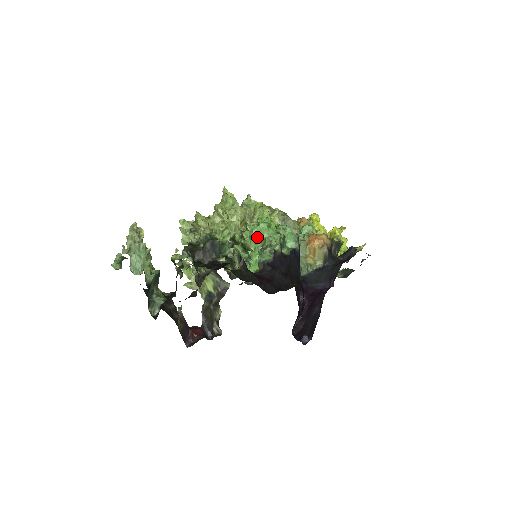
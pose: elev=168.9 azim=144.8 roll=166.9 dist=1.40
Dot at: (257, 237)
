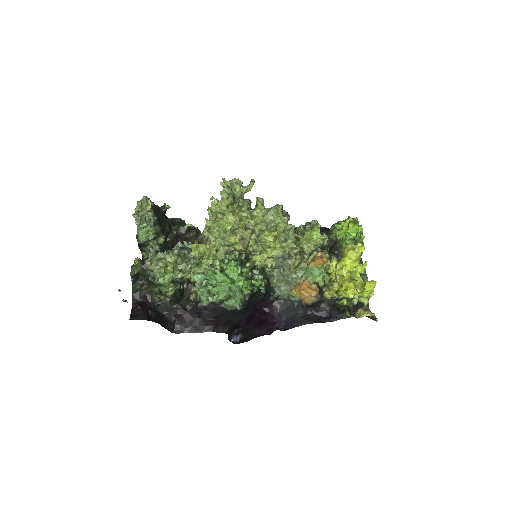
Dot at: (213, 279)
